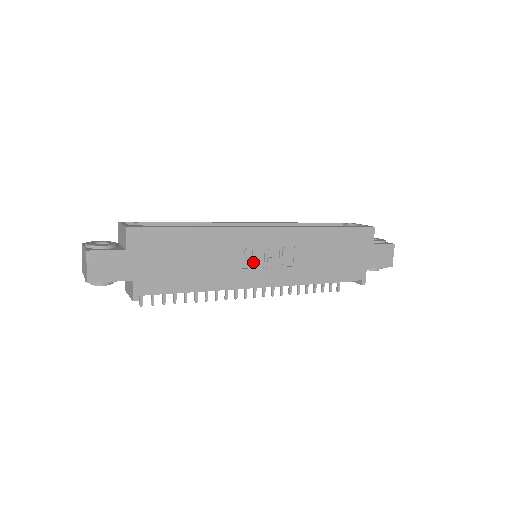
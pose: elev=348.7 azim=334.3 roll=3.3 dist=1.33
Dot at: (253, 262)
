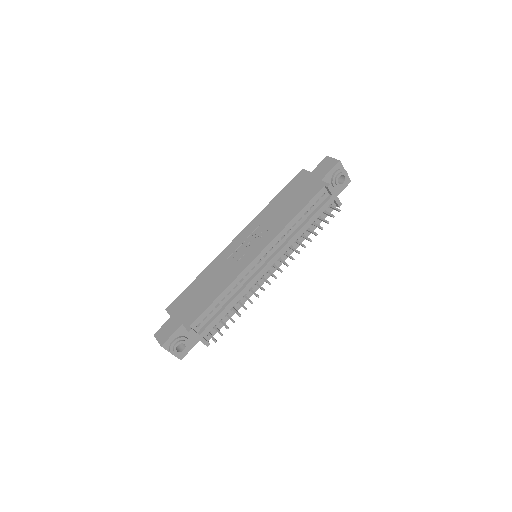
Dot at: (241, 254)
